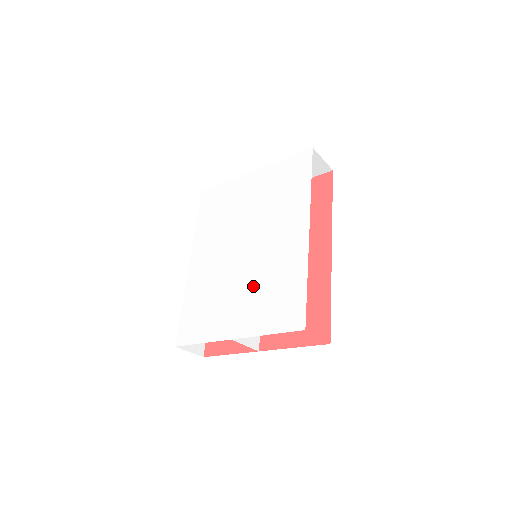
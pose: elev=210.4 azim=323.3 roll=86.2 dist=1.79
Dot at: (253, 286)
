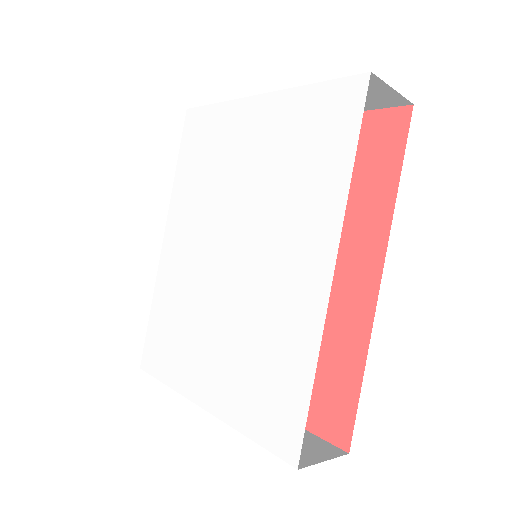
Dot at: (235, 334)
